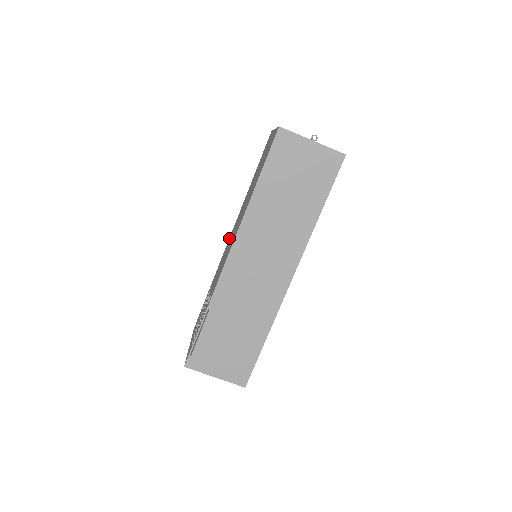
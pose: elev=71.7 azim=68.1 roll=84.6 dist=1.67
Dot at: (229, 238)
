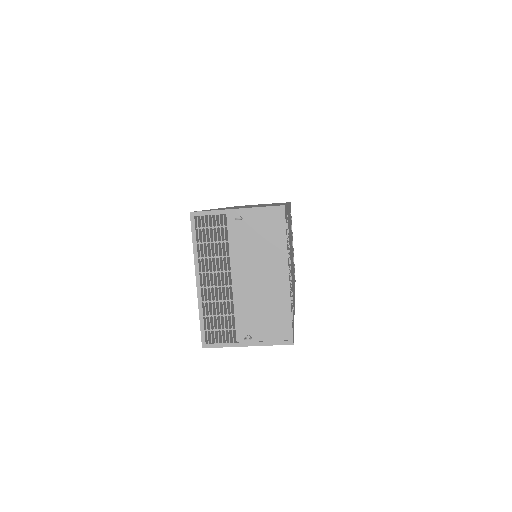
Dot at: occluded
